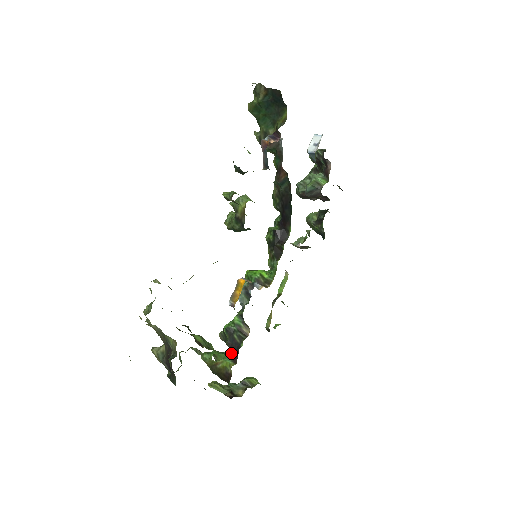
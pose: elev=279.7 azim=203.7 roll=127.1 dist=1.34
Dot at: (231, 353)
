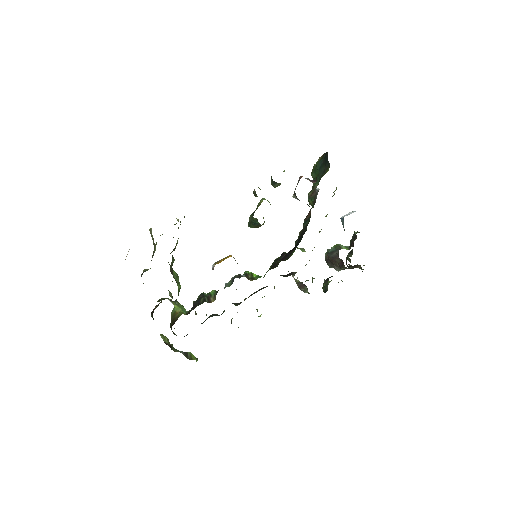
Dot at: (191, 310)
